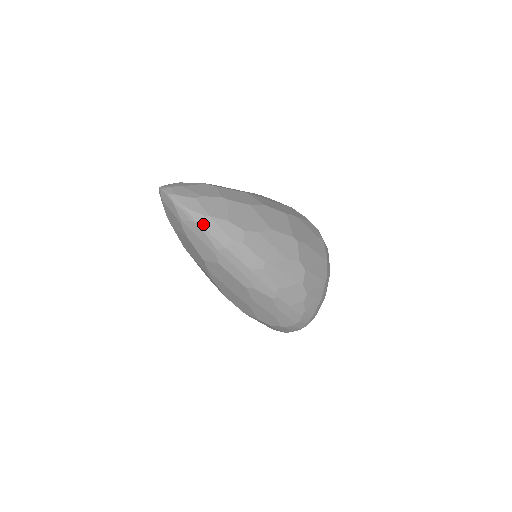
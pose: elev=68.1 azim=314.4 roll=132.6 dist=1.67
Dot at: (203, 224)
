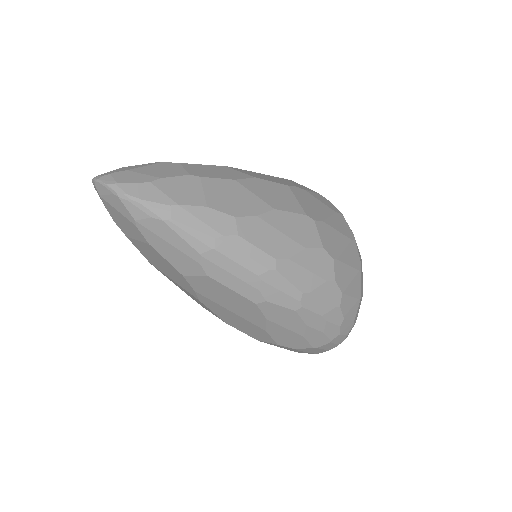
Dot at: (170, 219)
